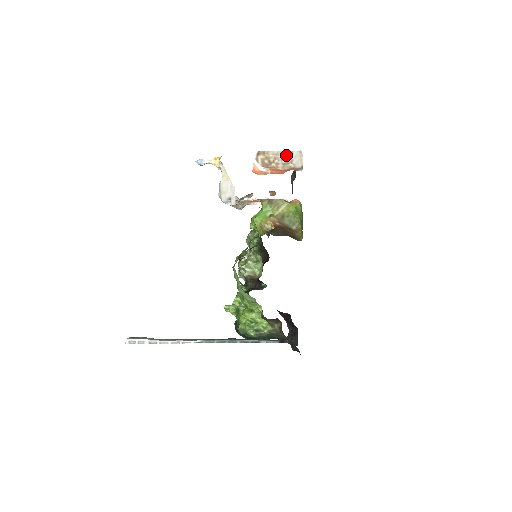
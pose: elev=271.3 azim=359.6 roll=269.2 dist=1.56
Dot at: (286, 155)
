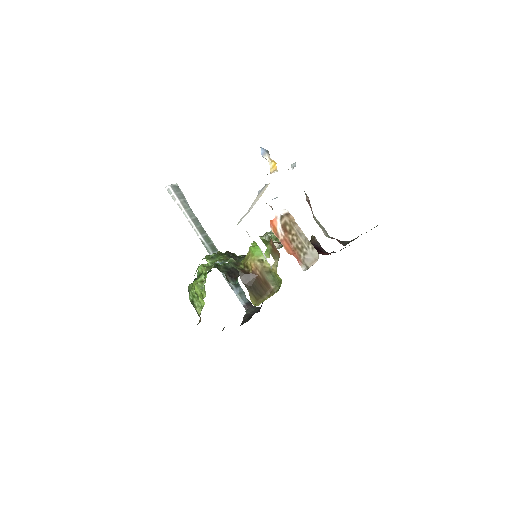
Dot at: (306, 244)
